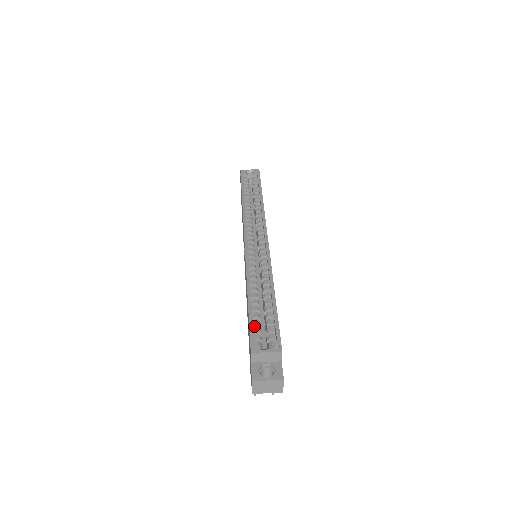
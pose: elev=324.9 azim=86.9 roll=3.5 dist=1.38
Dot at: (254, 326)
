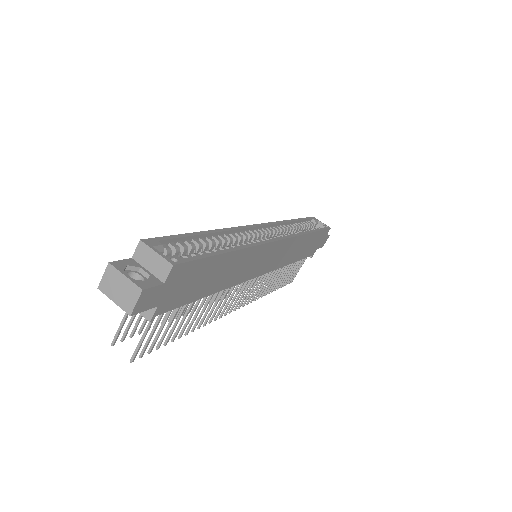
Dot at: (177, 246)
